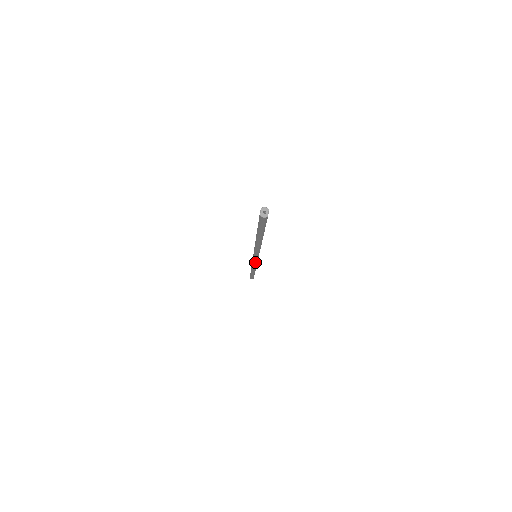
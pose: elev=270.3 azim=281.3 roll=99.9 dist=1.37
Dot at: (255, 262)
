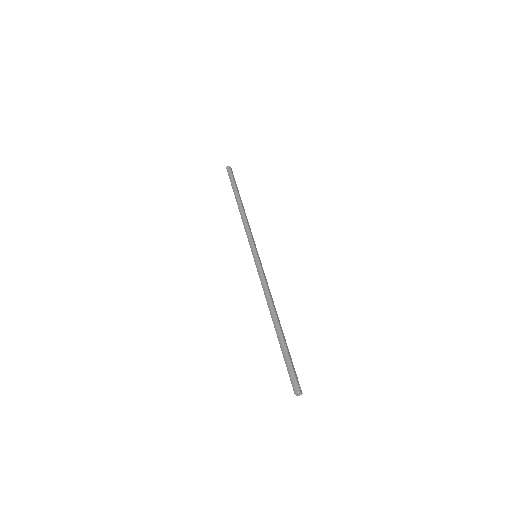
Dot at: occluded
